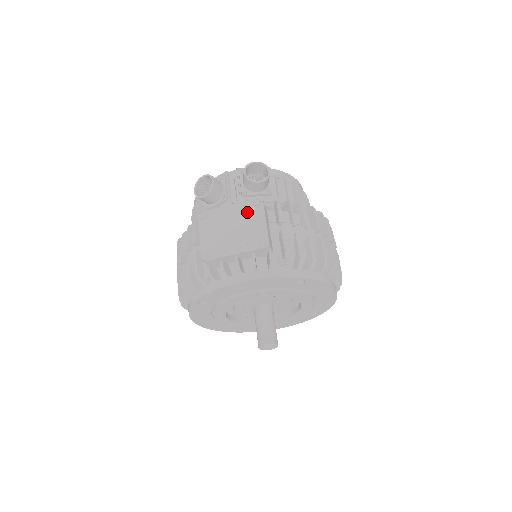
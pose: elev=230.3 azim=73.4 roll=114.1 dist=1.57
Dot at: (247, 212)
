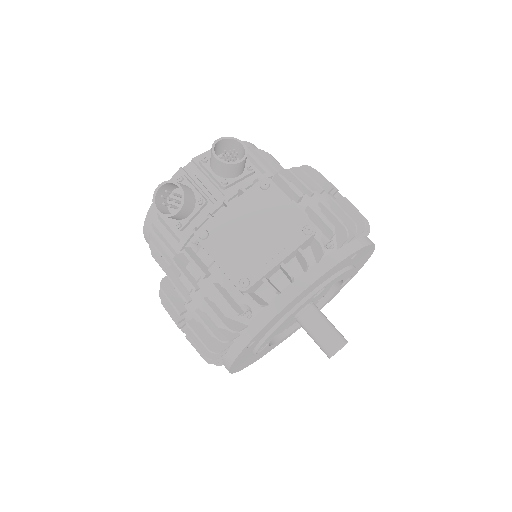
Dot at: (260, 203)
